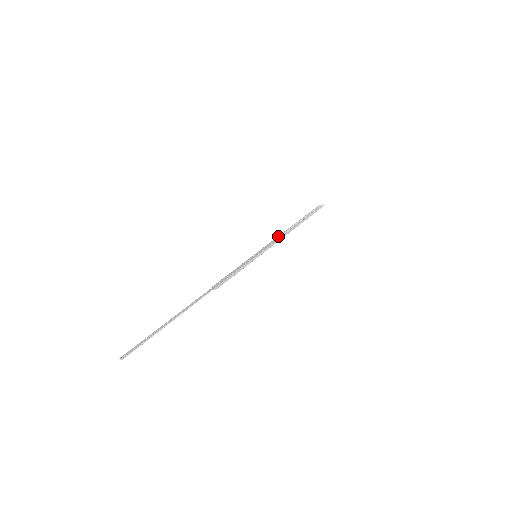
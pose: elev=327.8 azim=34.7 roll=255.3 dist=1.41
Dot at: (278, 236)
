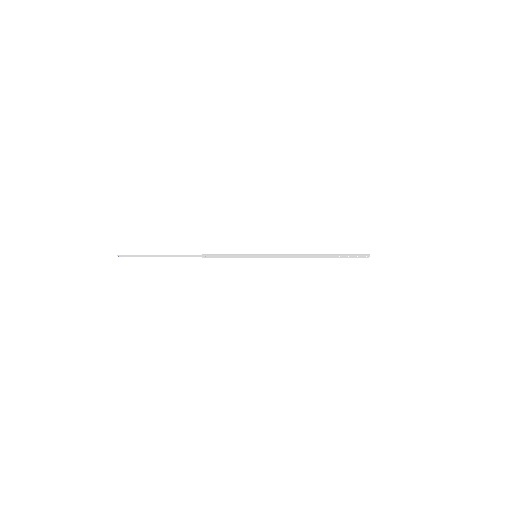
Dot at: (292, 257)
